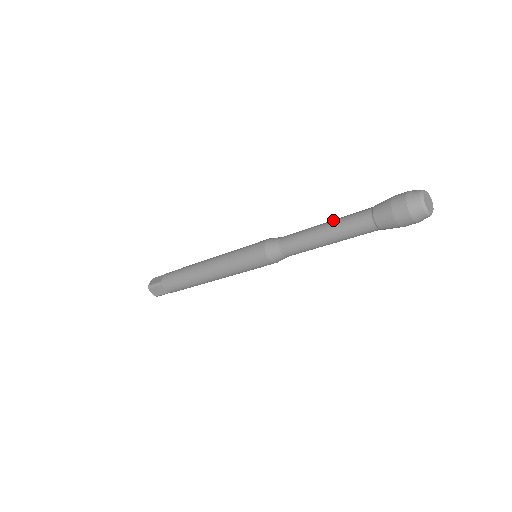
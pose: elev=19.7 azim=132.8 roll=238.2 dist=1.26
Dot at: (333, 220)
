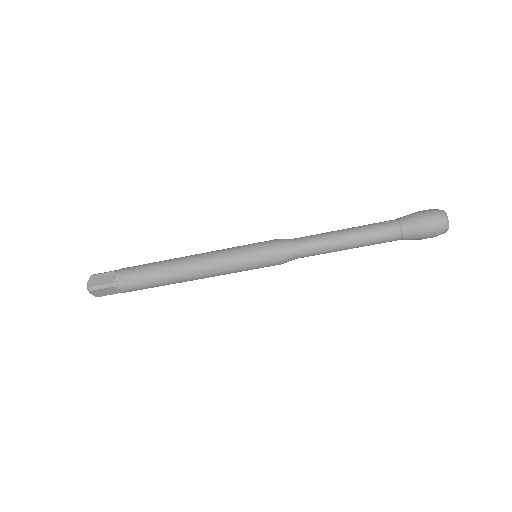
Dot at: (356, 229)
